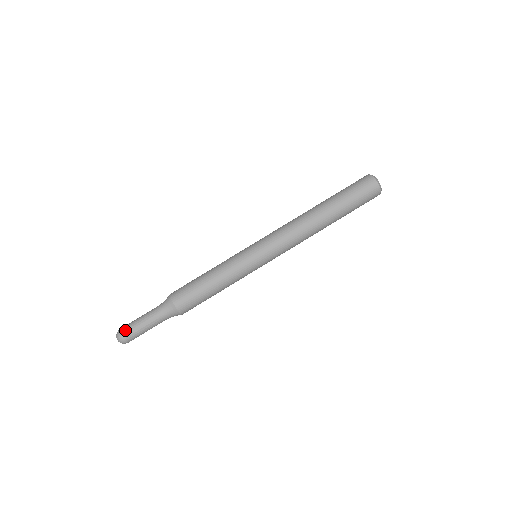
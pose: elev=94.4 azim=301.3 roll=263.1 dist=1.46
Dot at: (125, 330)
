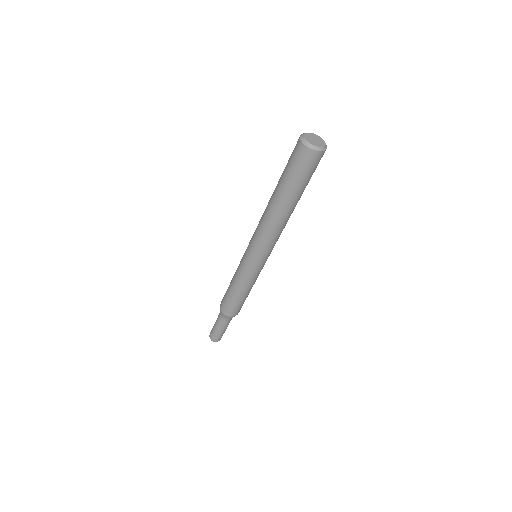
Dot at: (214, 338)
